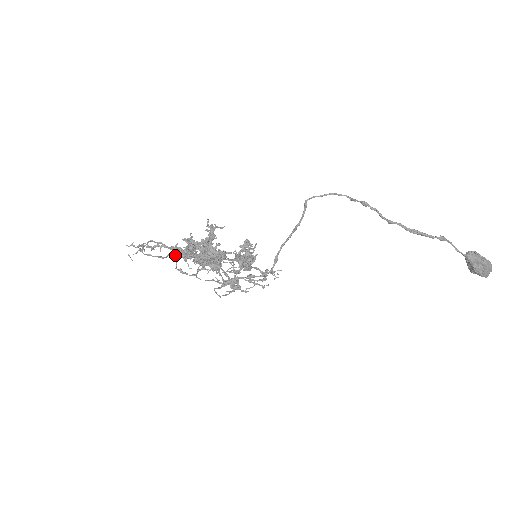
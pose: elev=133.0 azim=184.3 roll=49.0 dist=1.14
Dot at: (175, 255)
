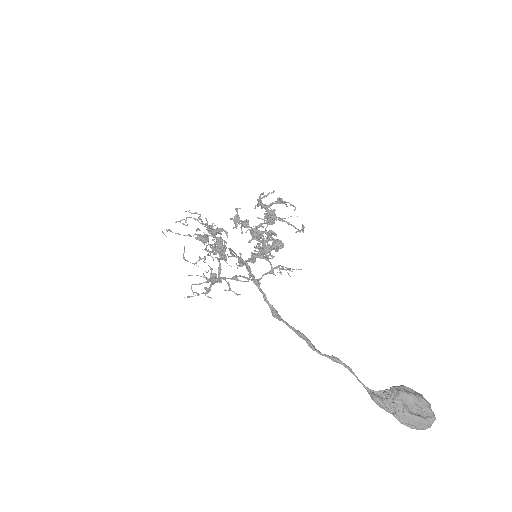
Dot at: occluded
